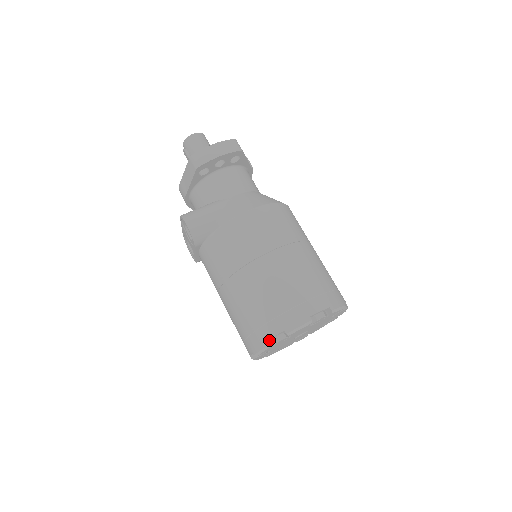
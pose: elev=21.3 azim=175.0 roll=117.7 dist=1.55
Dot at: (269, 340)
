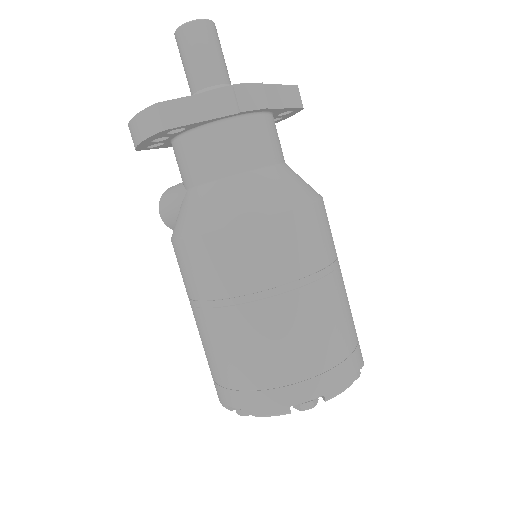
Dot at: occluded
